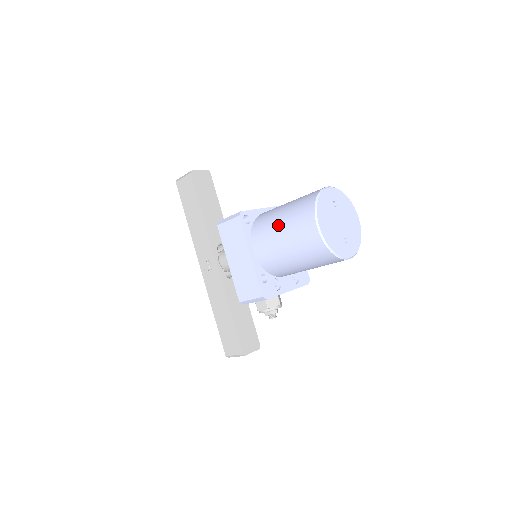
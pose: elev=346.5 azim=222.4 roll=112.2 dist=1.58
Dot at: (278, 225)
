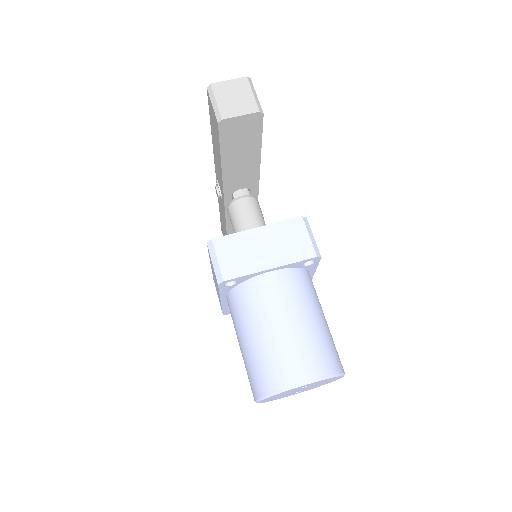
Dot at: (242, 339)
